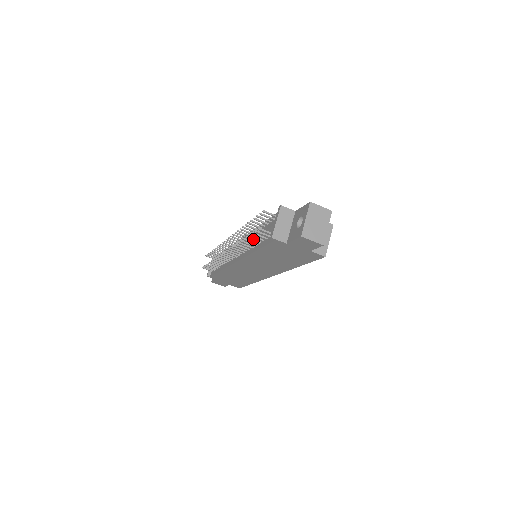
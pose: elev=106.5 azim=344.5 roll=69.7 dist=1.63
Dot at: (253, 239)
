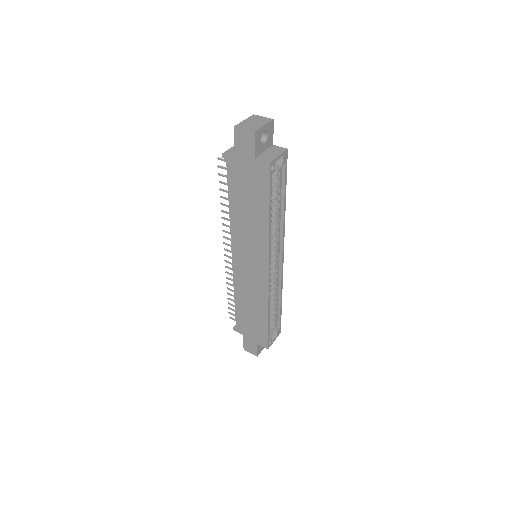
Dot at: (226, 190)
